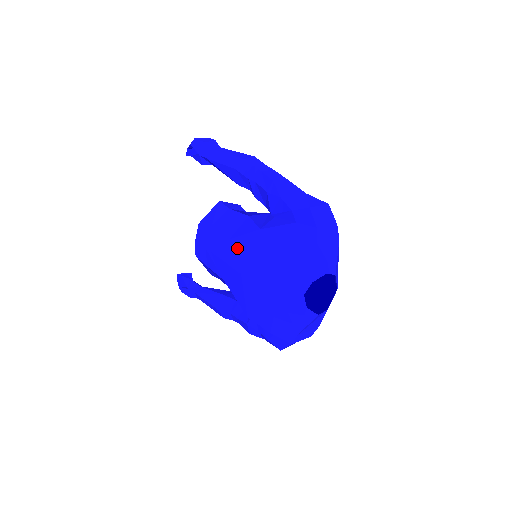
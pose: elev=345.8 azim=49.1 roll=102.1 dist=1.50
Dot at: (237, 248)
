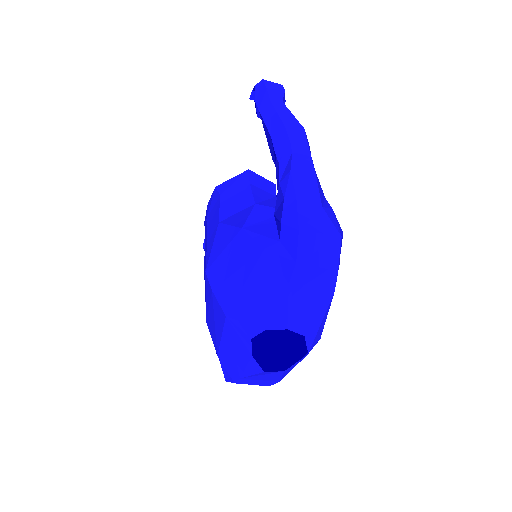
Dot at: (218, 237)
